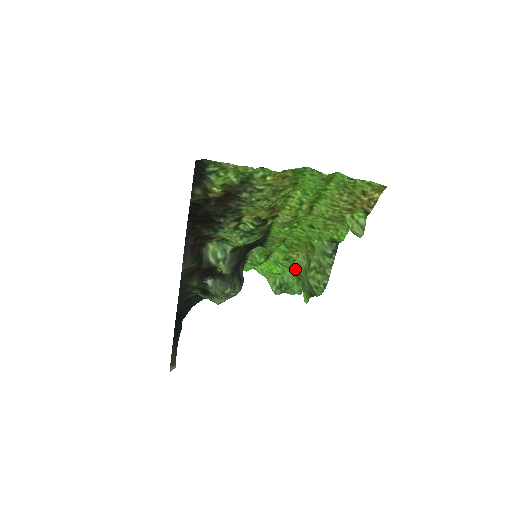
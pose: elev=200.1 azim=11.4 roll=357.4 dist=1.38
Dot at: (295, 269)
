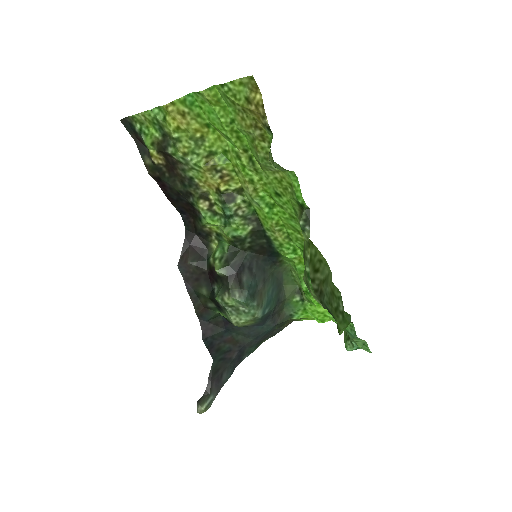
Dot at: (340, 295)
